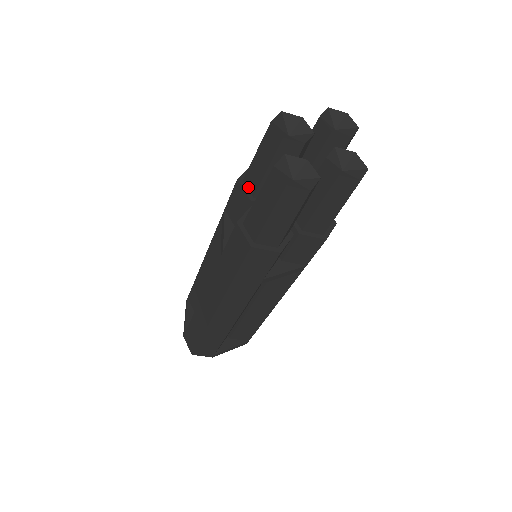
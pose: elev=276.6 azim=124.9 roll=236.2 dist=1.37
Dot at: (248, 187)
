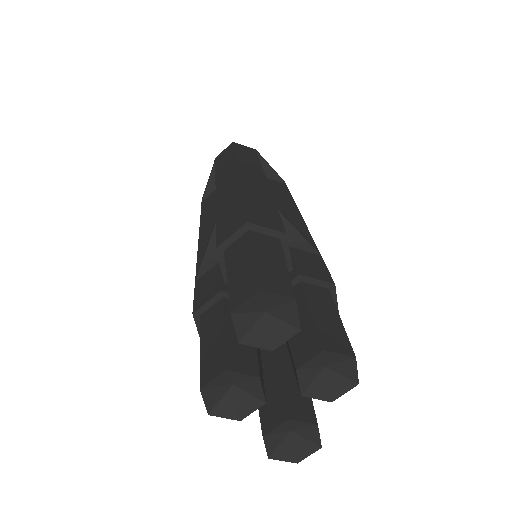
Dot at: occluded
